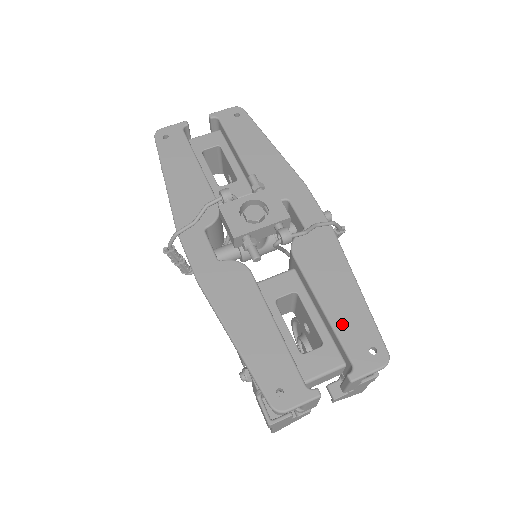
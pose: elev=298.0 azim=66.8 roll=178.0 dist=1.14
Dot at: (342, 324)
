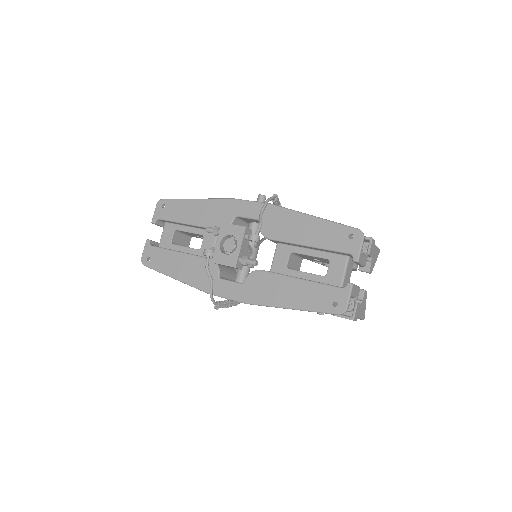
Dot at: (325, 242)
